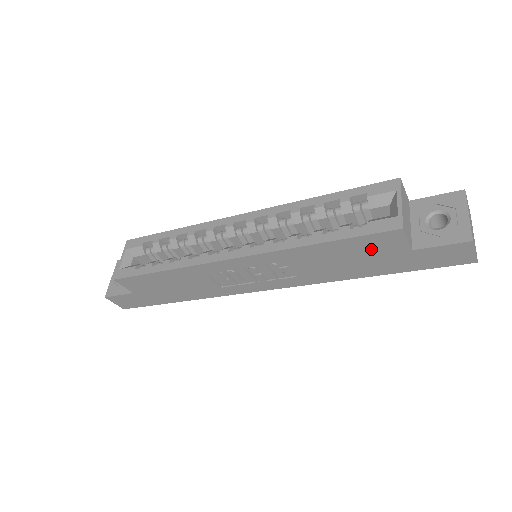
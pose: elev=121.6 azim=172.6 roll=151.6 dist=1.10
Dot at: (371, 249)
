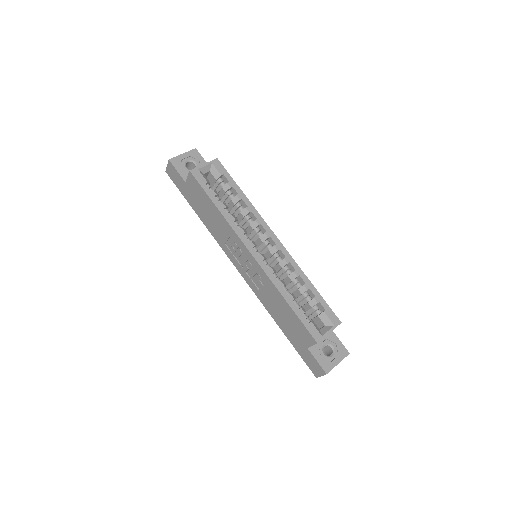
Dot at: (298, 328)
